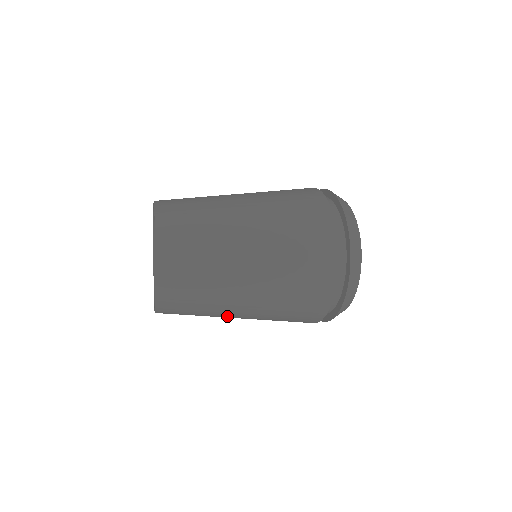
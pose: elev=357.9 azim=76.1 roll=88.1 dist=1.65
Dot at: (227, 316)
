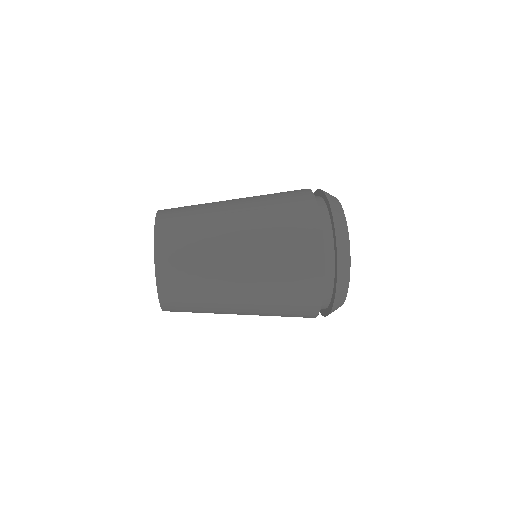
Dot at: occluded
